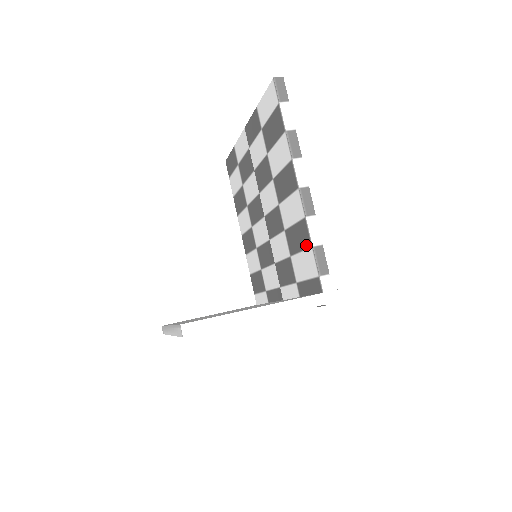
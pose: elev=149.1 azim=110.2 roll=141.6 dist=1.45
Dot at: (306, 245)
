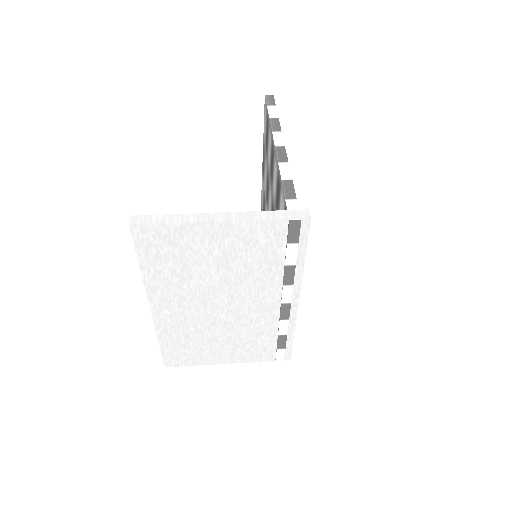
Dot at: (280, 189)
